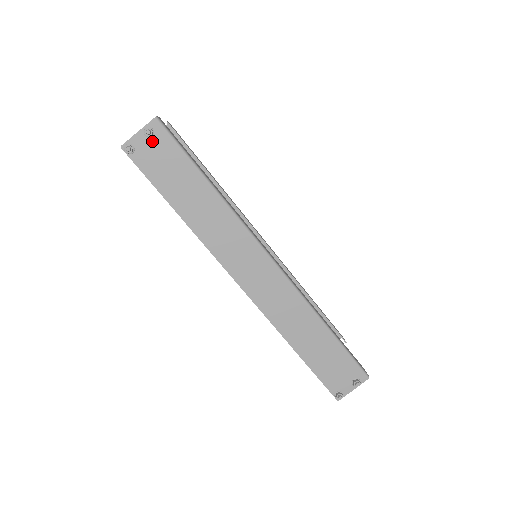
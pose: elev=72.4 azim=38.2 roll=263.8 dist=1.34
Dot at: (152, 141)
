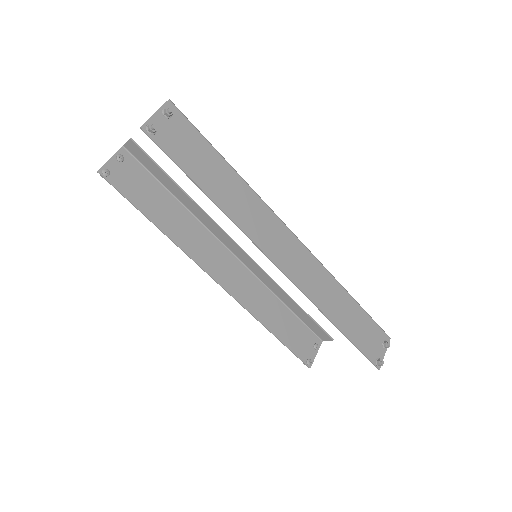
Dot at: (170, 122)
